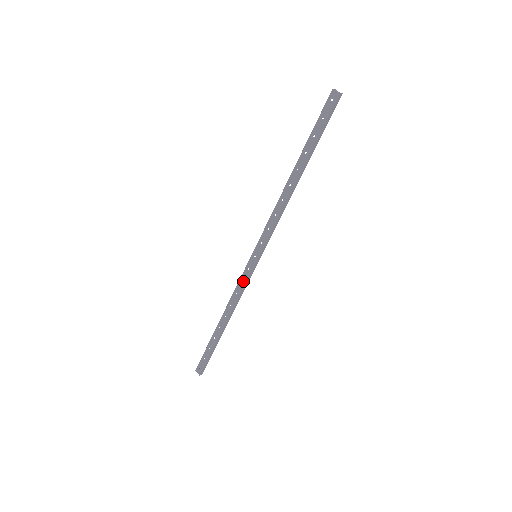
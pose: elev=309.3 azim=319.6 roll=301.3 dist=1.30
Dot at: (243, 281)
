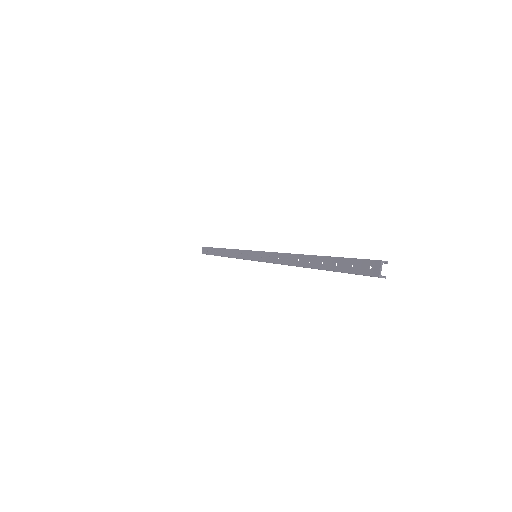
Dot at: (241, 255)
